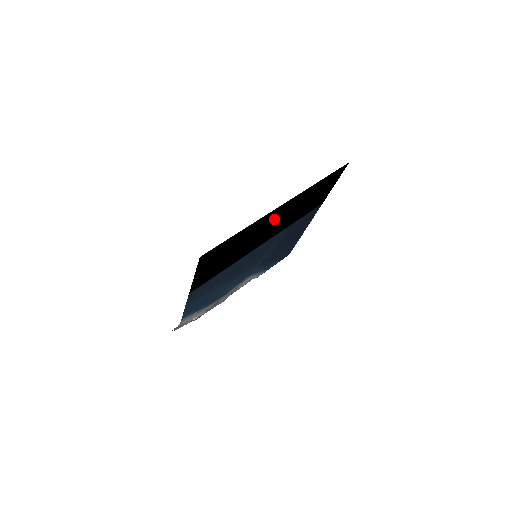
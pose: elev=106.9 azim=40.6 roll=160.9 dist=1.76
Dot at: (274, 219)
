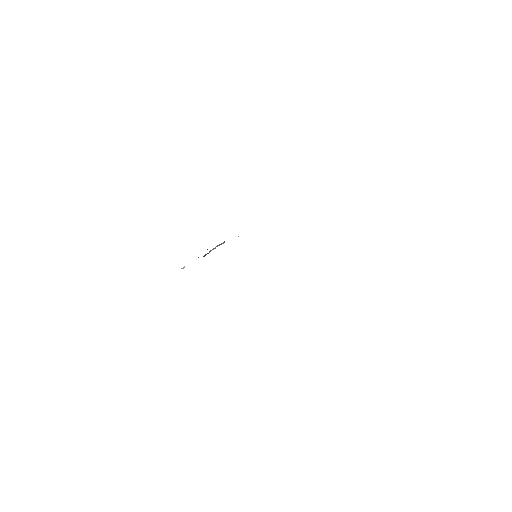
Dot at: occluded
